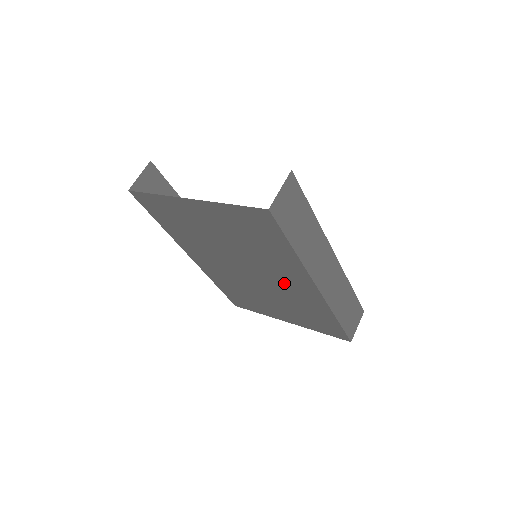
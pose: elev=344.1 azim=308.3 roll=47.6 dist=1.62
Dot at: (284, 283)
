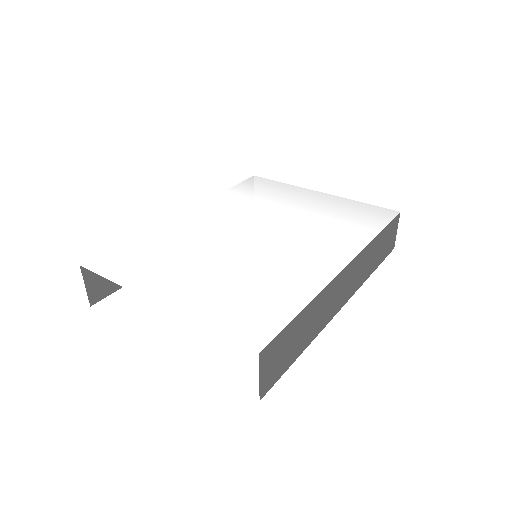
Dot at: occluded
